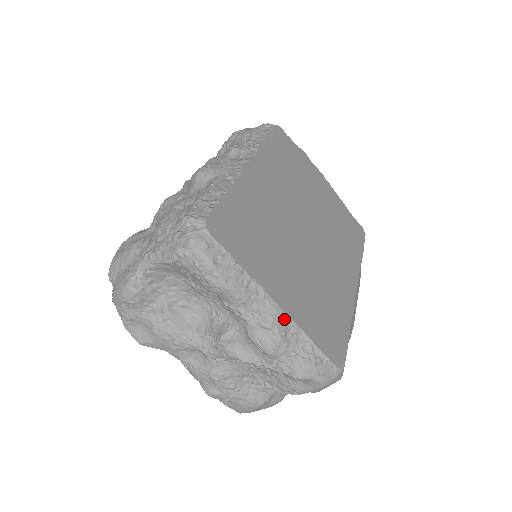
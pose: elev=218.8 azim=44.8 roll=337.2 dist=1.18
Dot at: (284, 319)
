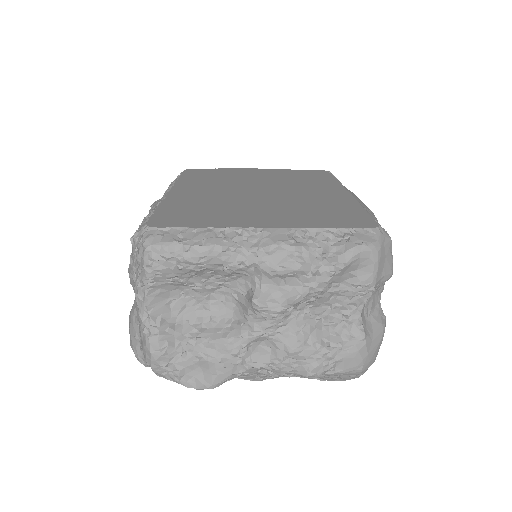
Dot at: (281, 232)
